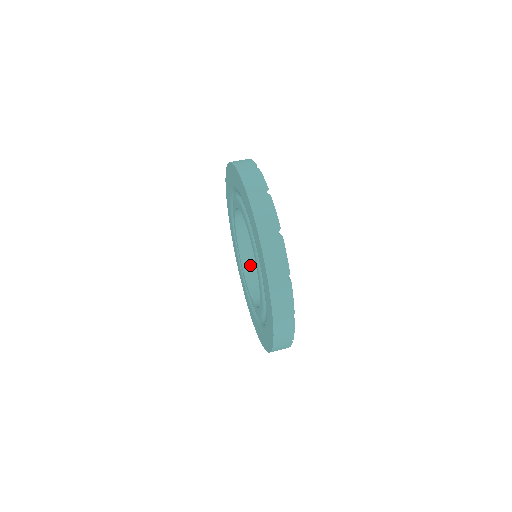
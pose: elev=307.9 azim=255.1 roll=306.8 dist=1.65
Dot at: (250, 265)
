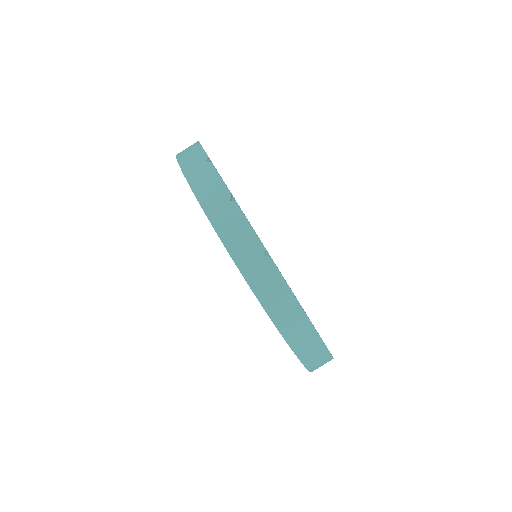
Dot at: occluded
